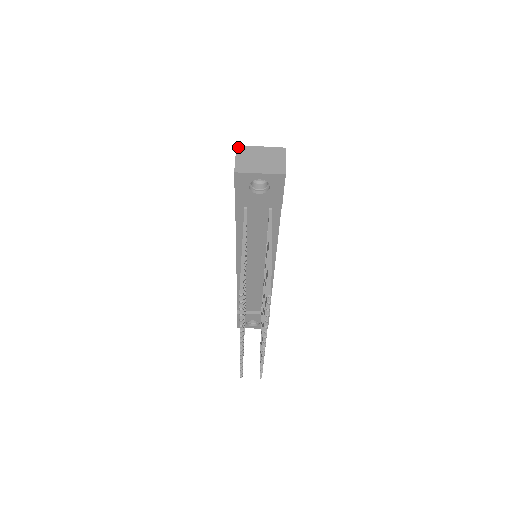
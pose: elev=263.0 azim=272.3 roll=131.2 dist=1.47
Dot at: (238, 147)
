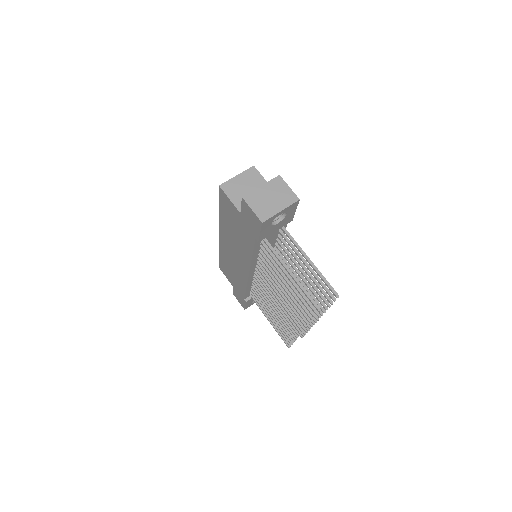
Dot at: (244, 197)
